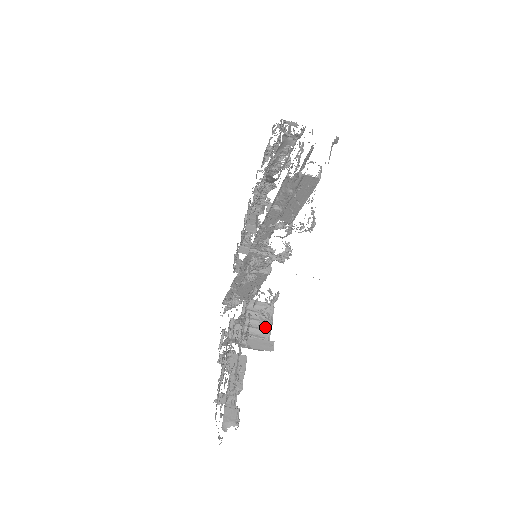
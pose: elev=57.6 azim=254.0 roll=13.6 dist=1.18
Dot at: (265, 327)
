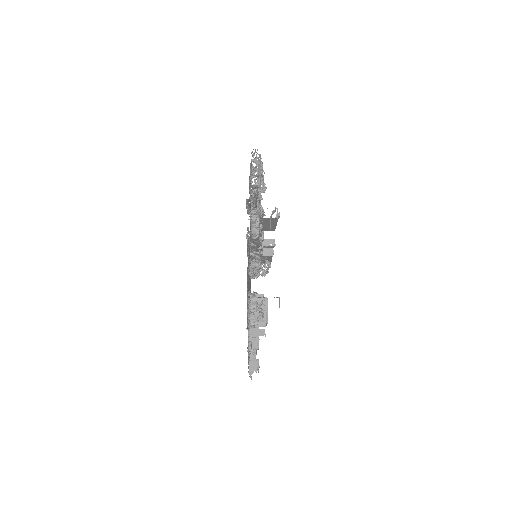
Dot at: occluded
